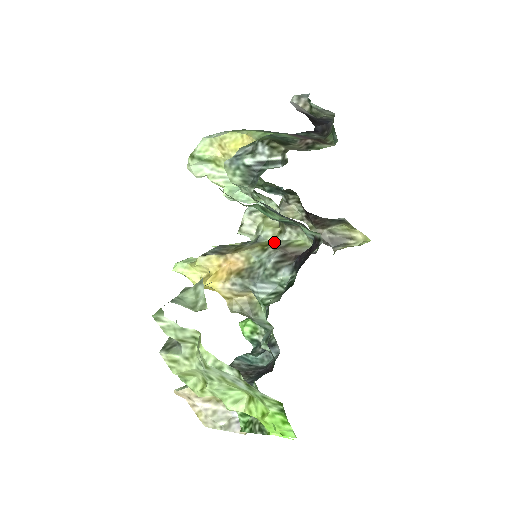
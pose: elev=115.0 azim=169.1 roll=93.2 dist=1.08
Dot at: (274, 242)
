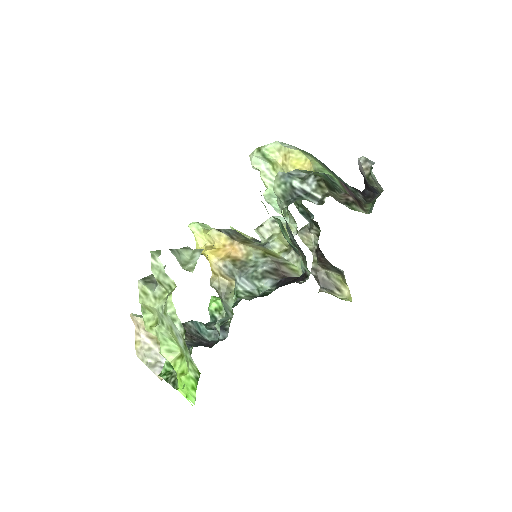
Dot at: (276, 255)
